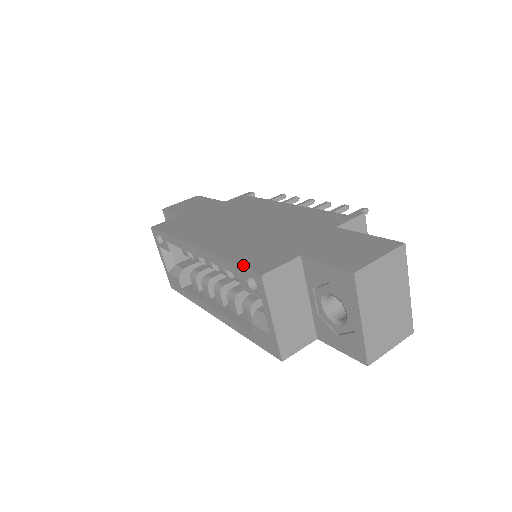
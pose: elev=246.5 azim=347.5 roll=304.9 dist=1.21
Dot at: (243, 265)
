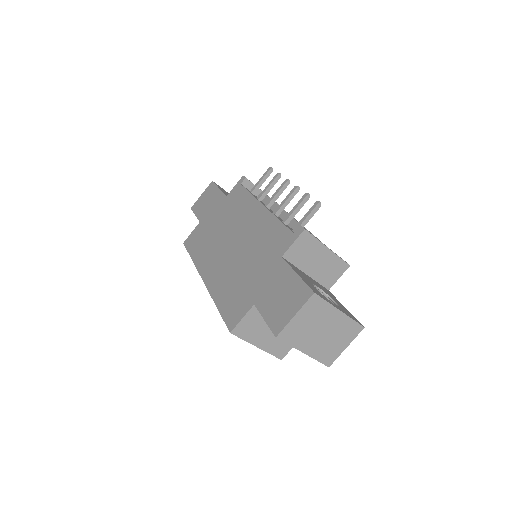
Dot at: (223, 316)
